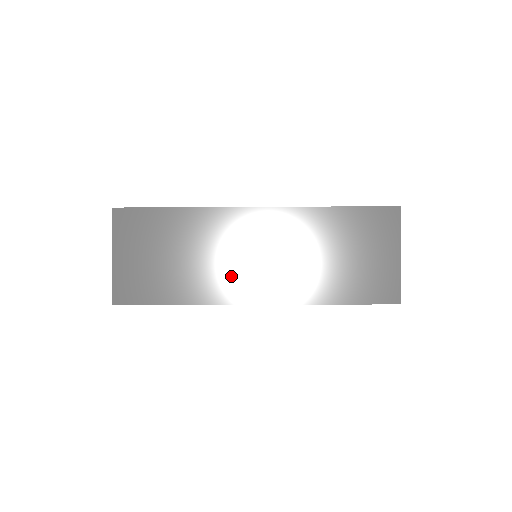
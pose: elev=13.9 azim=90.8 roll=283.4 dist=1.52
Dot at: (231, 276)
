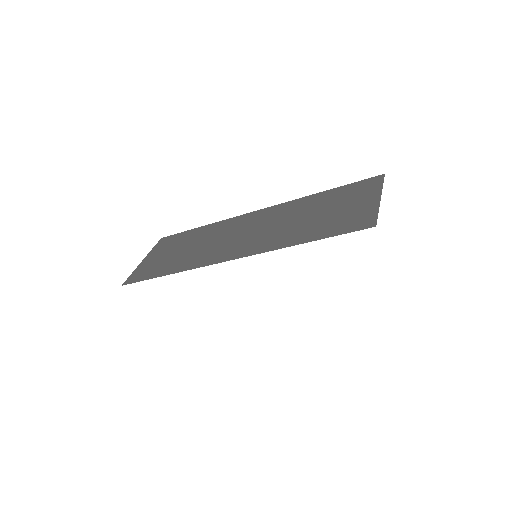
Dot at: (218, 249)
